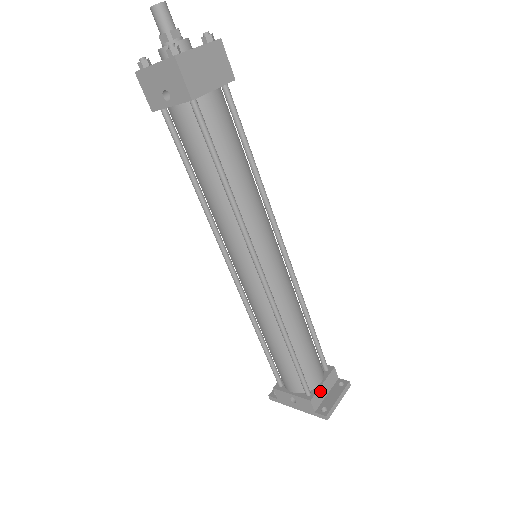
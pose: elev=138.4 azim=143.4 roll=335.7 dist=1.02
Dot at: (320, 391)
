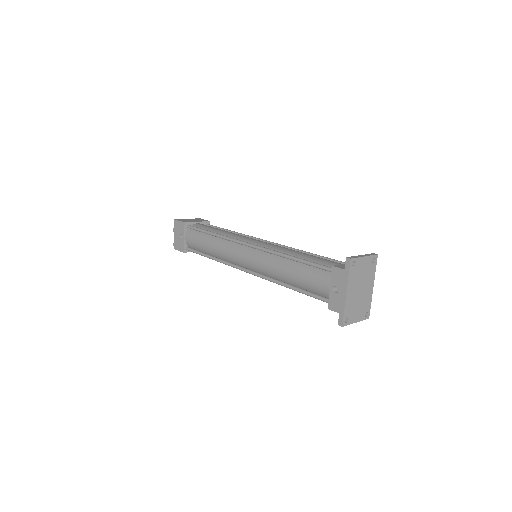
Dot at: occluded
